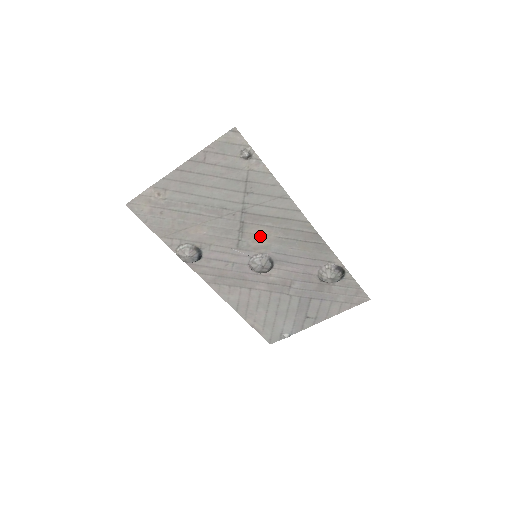
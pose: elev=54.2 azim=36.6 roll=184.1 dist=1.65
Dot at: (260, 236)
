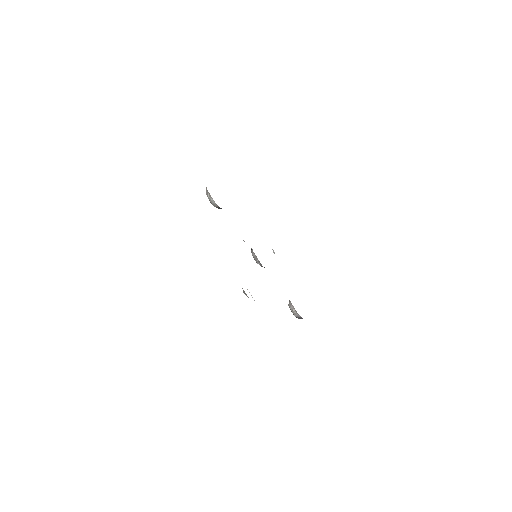
Dot at: occluded
